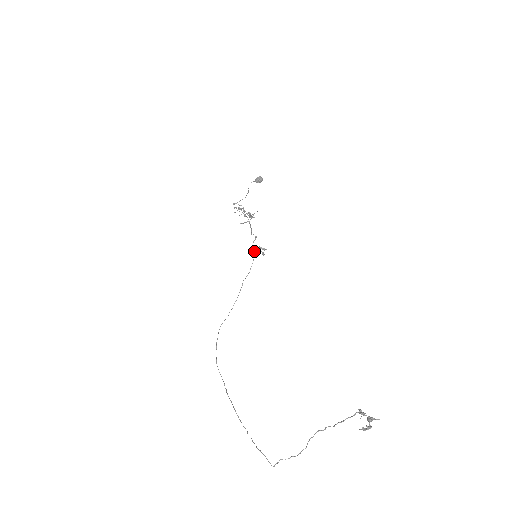
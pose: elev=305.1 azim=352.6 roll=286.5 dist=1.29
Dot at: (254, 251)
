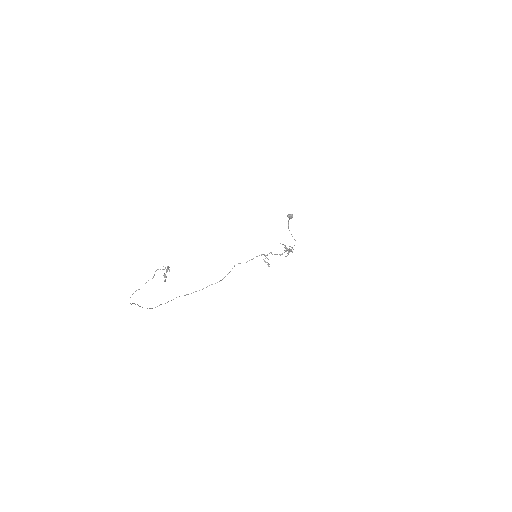
Dot at: (259, 255)
